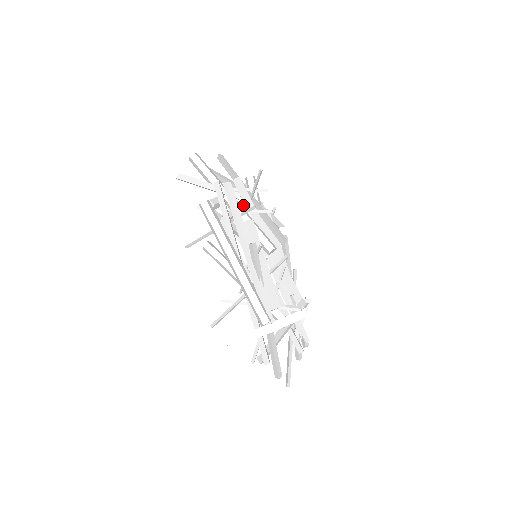
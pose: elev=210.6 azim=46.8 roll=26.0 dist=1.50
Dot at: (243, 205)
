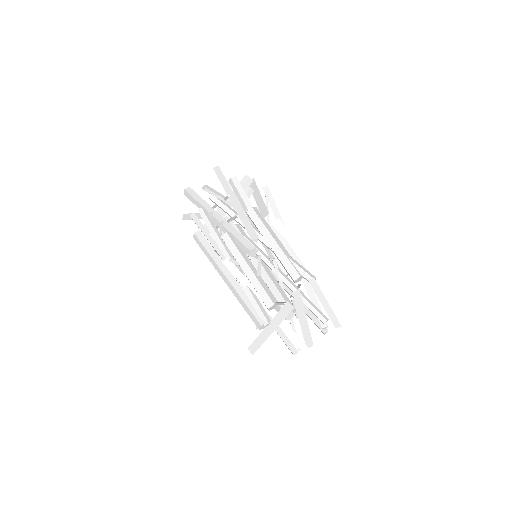
Dot at: occluded
